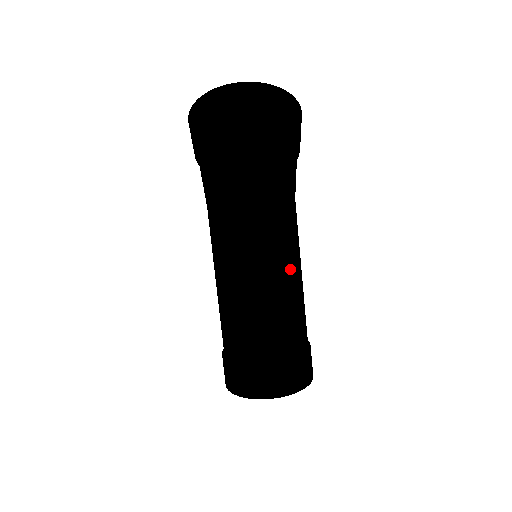
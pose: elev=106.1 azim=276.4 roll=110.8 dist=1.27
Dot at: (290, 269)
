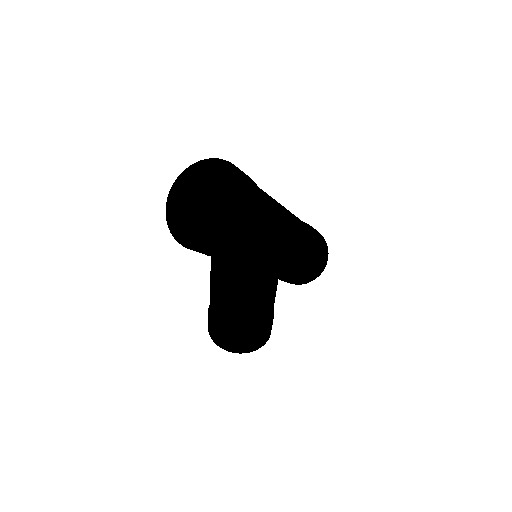
Dot at: (246, 294)
